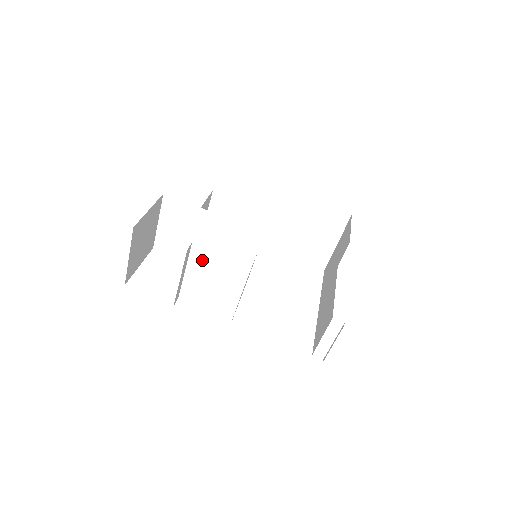
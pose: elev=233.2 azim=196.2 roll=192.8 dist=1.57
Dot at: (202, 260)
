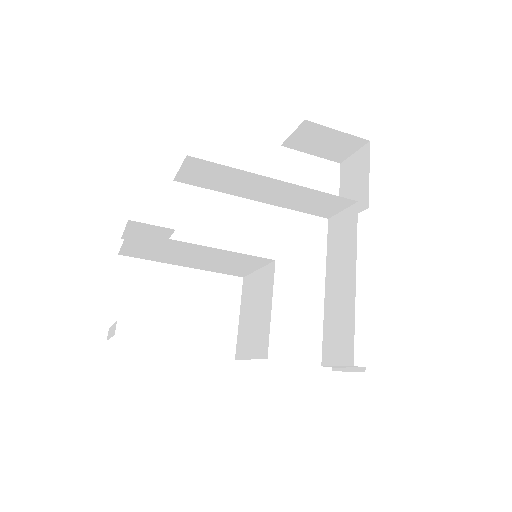
Dot at: (187, 265)
